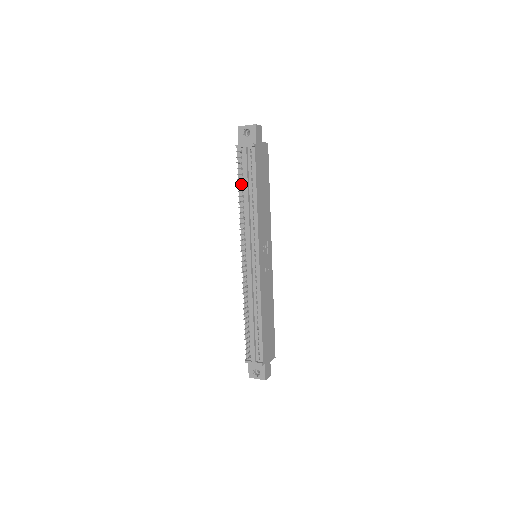
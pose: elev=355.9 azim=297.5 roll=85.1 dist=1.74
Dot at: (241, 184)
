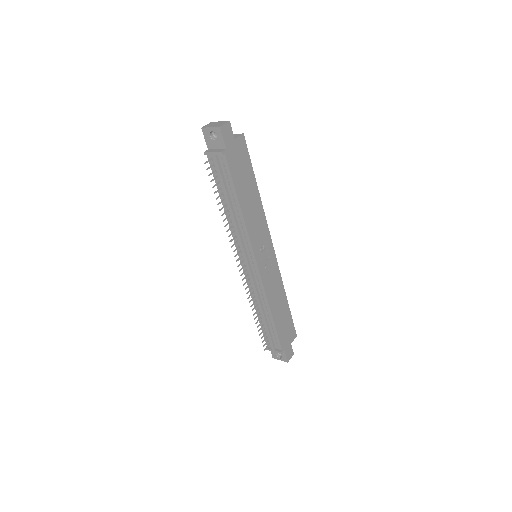
Dot at: (221, 192)
